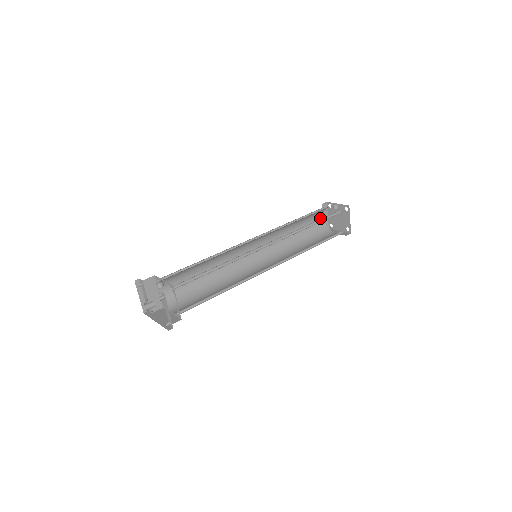
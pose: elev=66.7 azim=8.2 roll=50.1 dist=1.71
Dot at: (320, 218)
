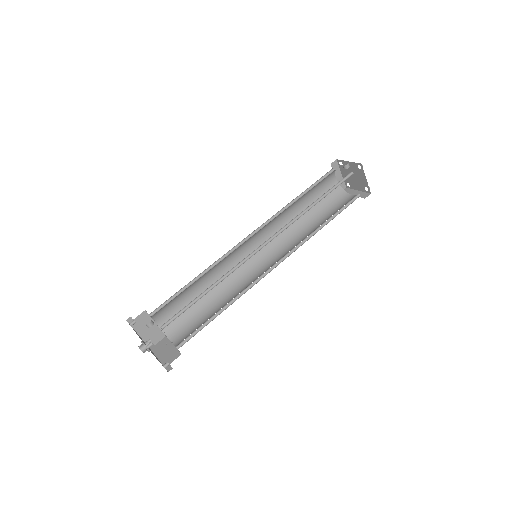
Dot at: (332, 181)
